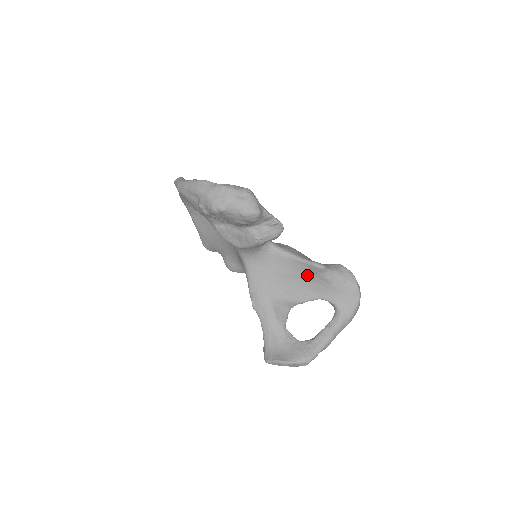
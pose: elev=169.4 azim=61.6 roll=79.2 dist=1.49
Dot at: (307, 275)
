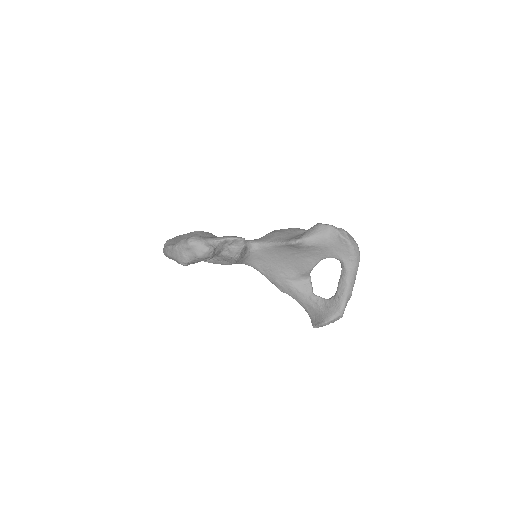
Dot at: (296, 251)
